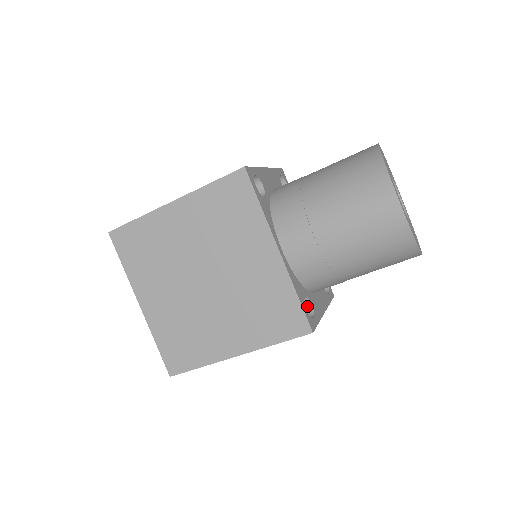
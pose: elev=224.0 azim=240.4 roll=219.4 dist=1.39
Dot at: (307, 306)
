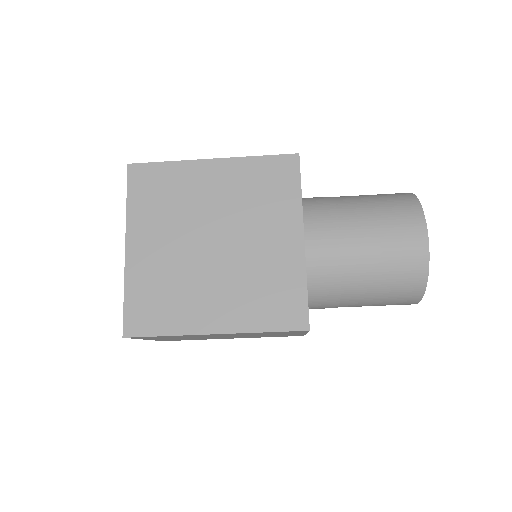
Dot at: occluded
